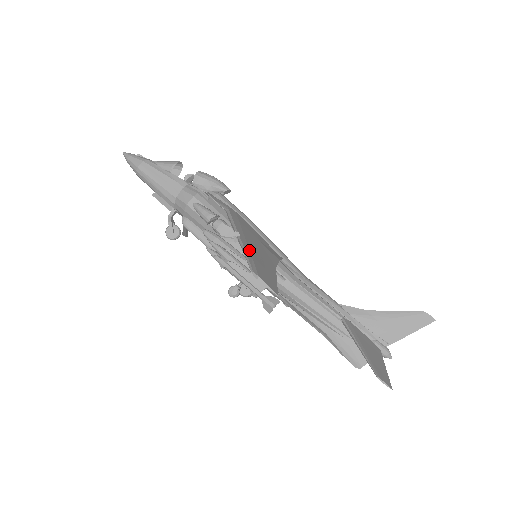
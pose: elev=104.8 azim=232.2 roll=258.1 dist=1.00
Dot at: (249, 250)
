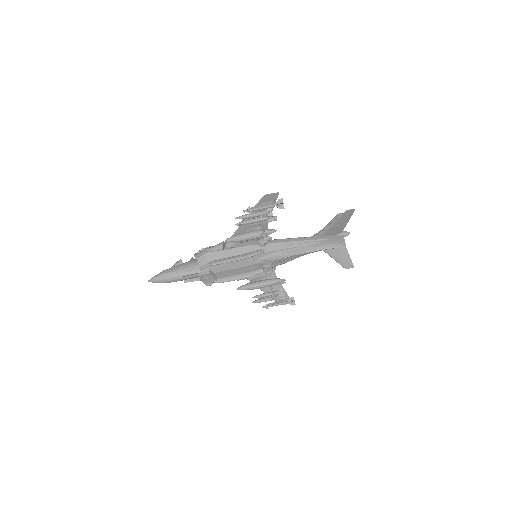
Dot at: occluded
